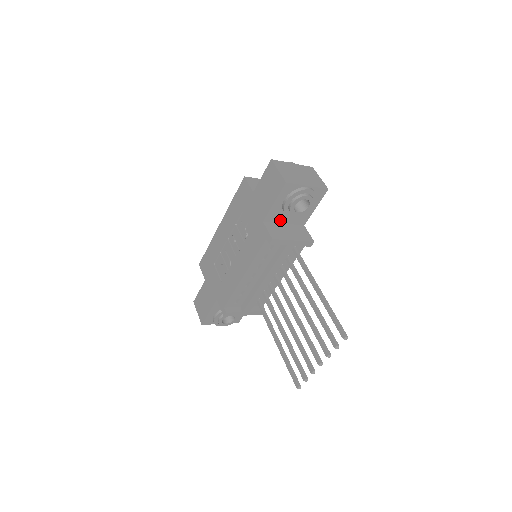
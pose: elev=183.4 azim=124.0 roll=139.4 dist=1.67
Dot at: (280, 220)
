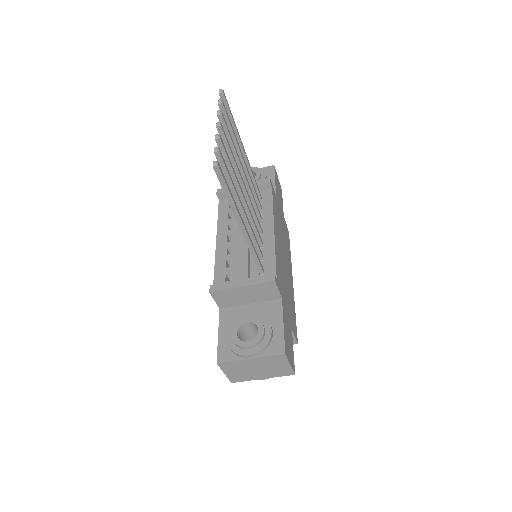
Dot at: occluded
